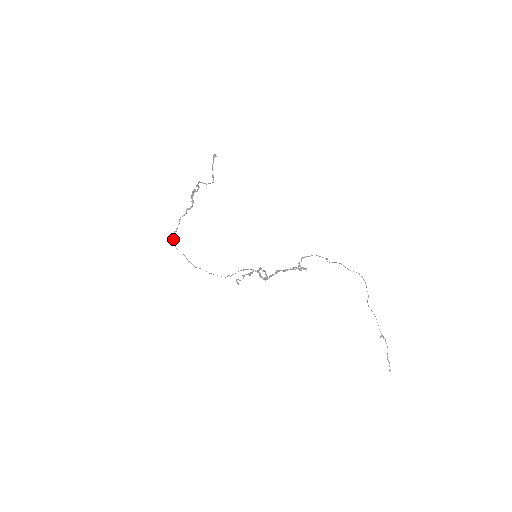
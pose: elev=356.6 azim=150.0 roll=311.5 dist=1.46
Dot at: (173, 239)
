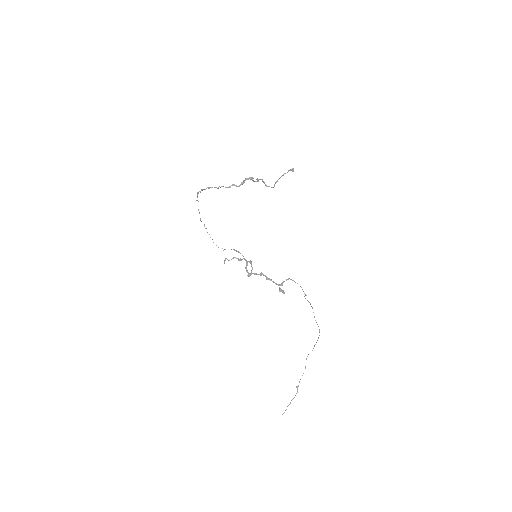
Dot at: (201, 189)
